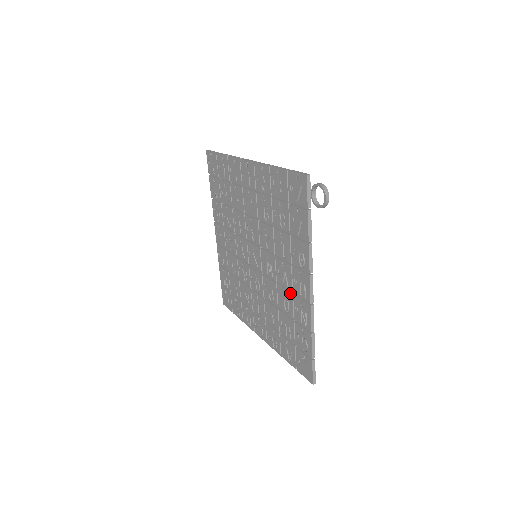
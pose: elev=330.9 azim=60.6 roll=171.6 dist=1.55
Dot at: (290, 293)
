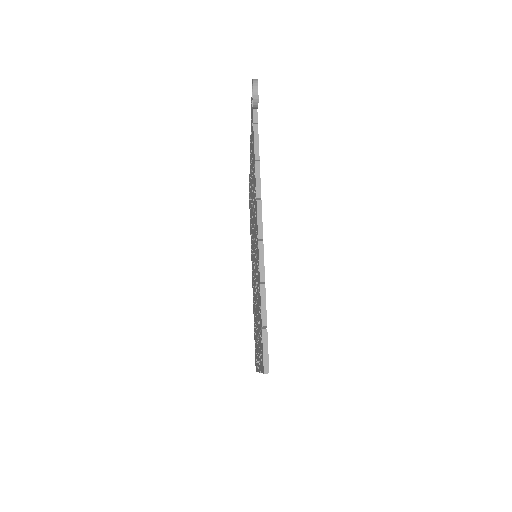
Dot at: occluded
